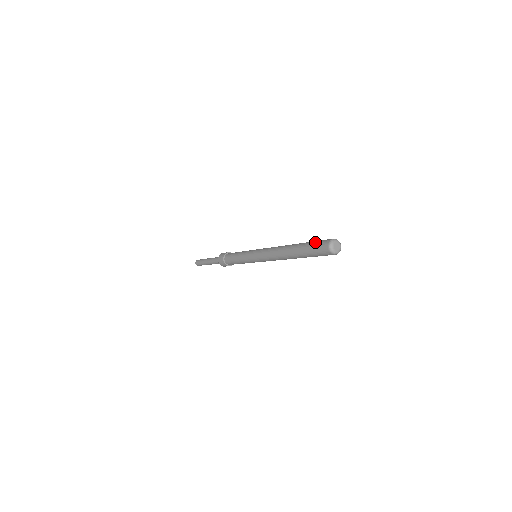
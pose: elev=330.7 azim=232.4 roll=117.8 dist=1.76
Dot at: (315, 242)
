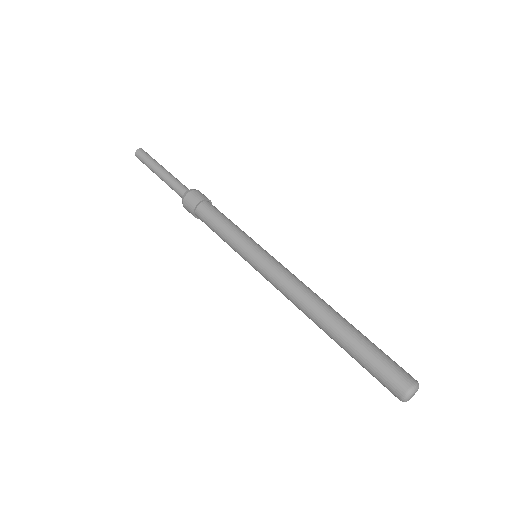
Dot at: (380, 362)
